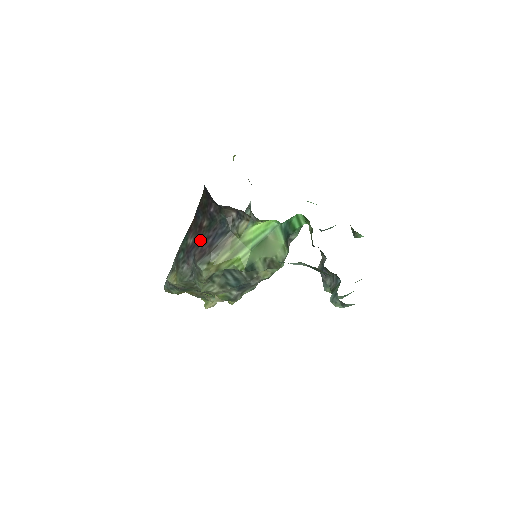
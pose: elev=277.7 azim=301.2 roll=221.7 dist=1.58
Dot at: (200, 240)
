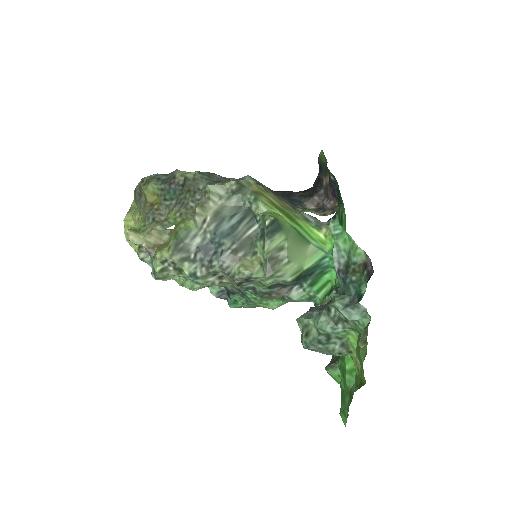
Dot at: occluded
